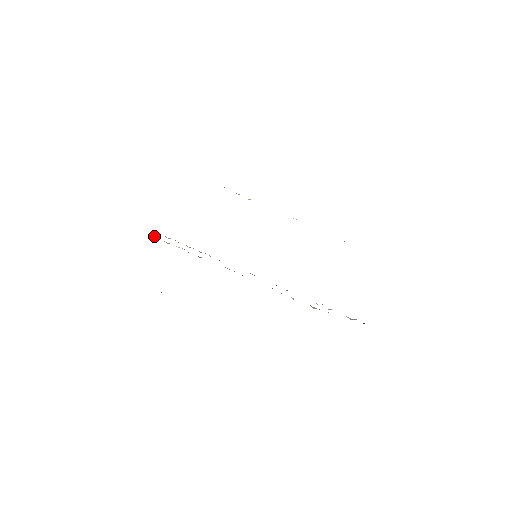
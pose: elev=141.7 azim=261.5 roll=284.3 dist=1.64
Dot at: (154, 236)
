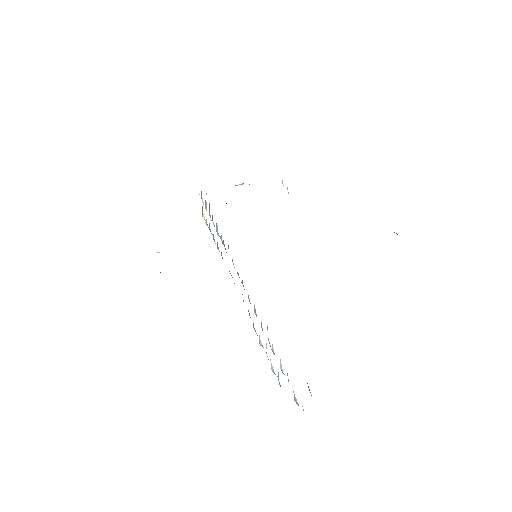
Dot at: occluded
